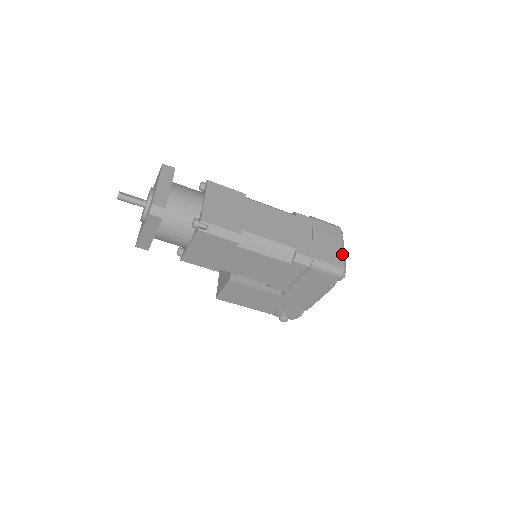
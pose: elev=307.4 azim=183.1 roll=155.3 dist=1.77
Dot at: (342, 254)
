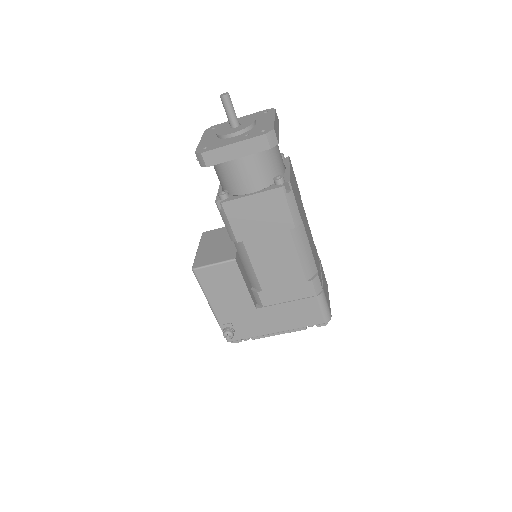
Dot at: occluded
